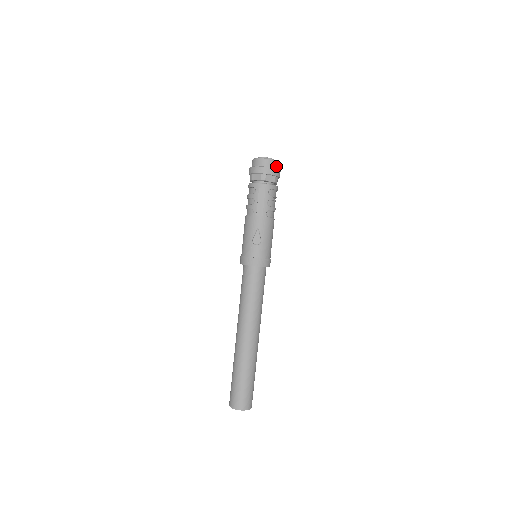
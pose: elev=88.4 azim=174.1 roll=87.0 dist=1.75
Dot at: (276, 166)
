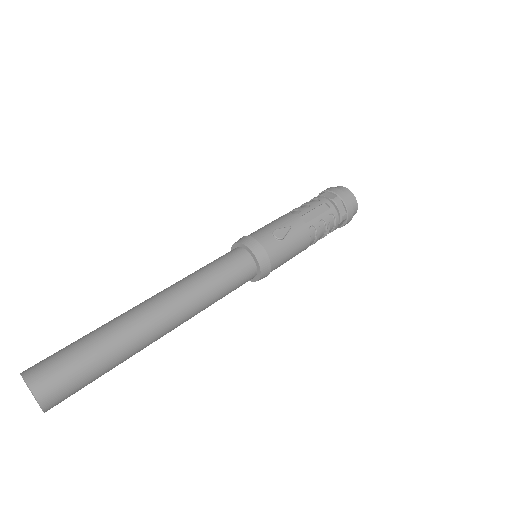
Dot at: (353, 209)
